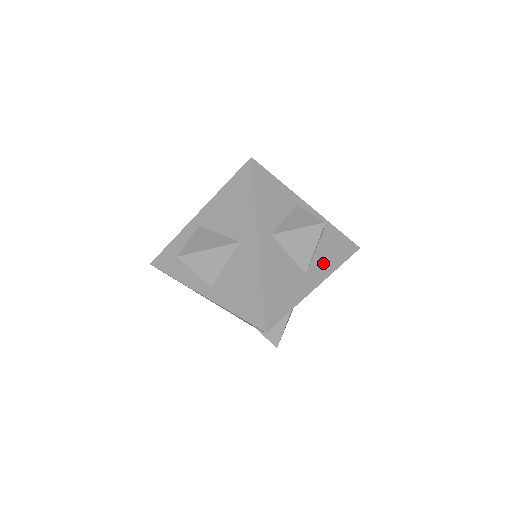
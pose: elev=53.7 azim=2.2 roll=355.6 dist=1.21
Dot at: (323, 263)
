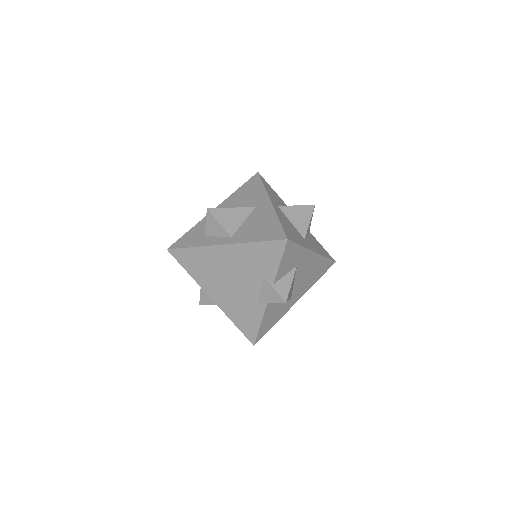
Dot at: (314, 246)
